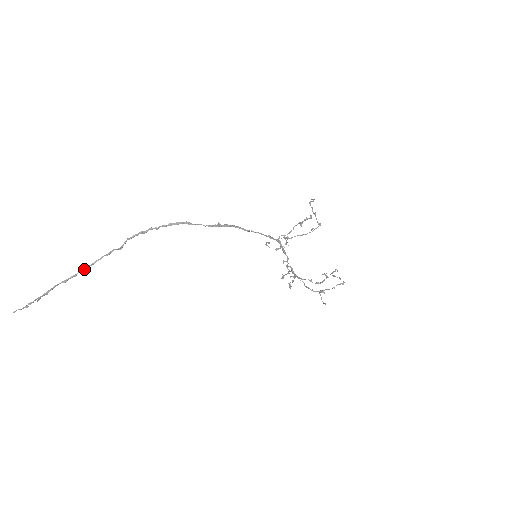
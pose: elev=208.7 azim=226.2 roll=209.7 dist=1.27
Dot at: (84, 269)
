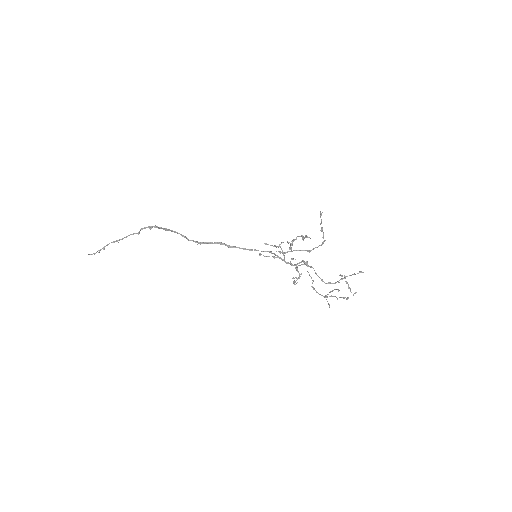
Dot at: occluded
